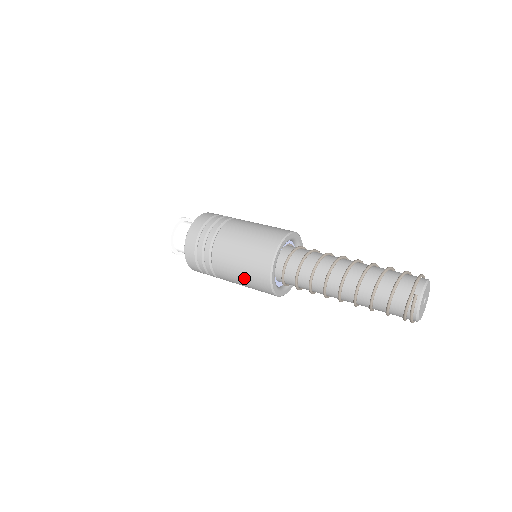
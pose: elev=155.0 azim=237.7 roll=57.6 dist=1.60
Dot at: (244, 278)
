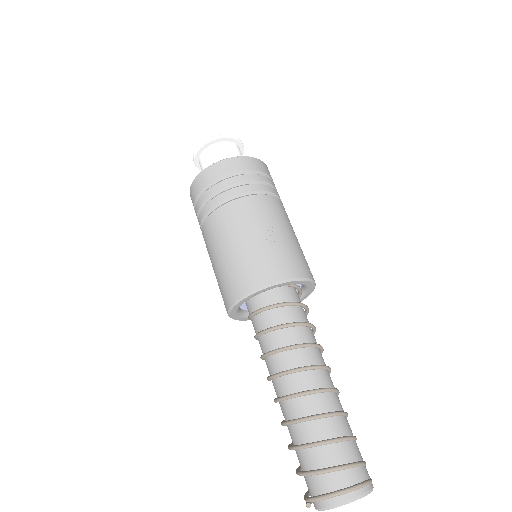
Dot at: occluded
